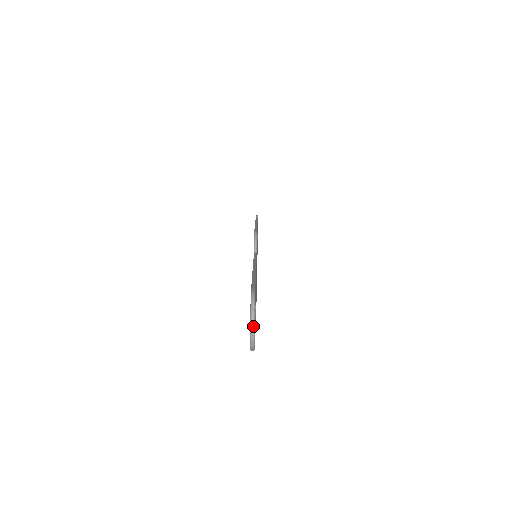
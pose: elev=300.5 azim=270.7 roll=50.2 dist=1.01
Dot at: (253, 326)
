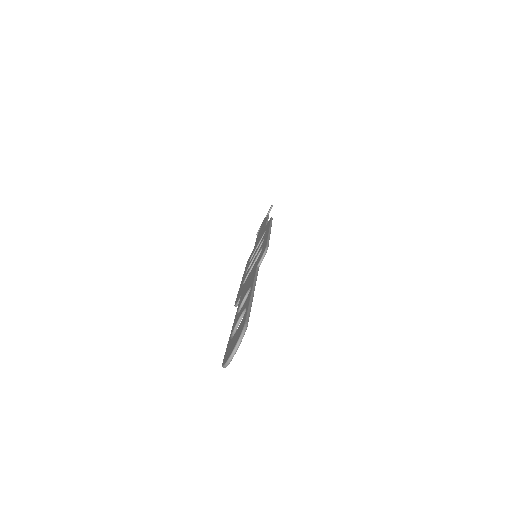
Dot at: (234, 354)
